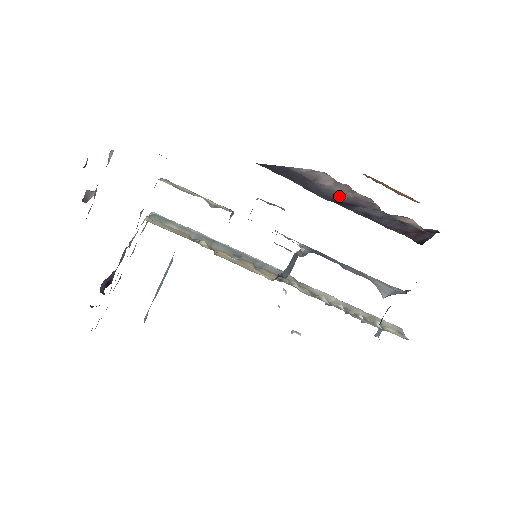
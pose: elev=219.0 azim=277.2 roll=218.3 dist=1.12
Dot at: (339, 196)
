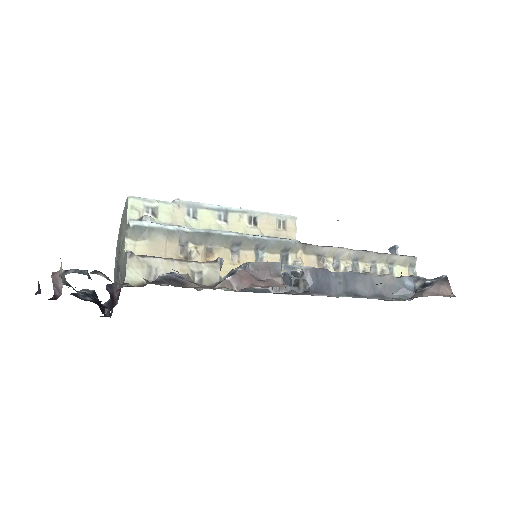
Dot at: occluded
